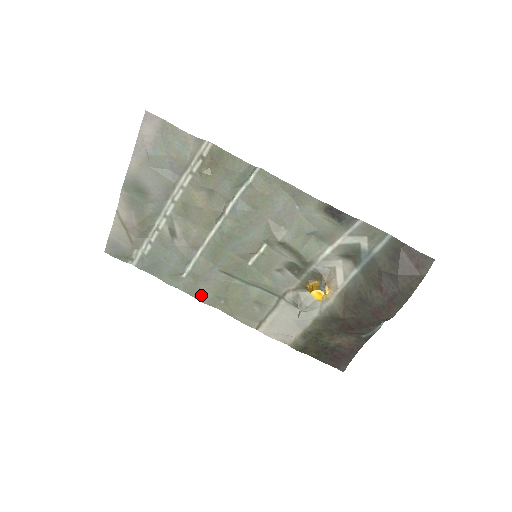
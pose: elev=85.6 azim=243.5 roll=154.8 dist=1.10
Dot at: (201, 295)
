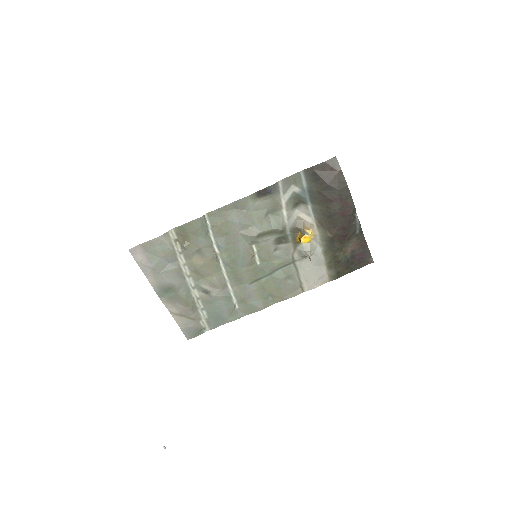
Dot at: (256, 307)
